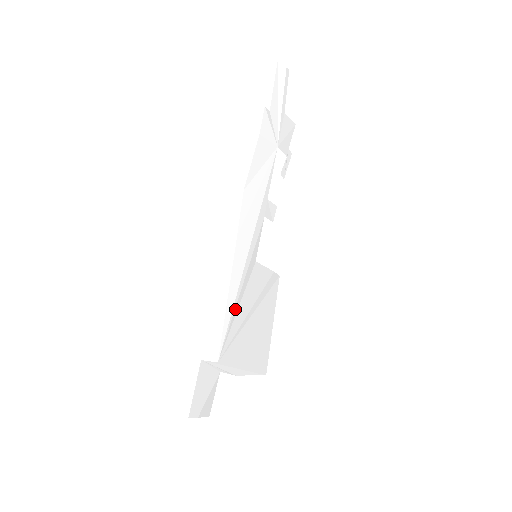
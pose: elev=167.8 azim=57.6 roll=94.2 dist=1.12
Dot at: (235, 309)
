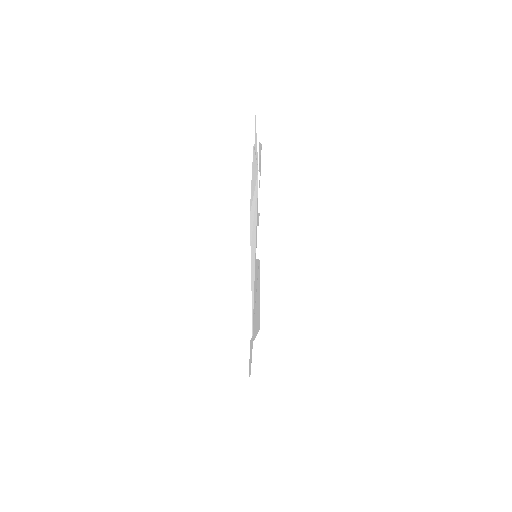
Dot at: occluded
